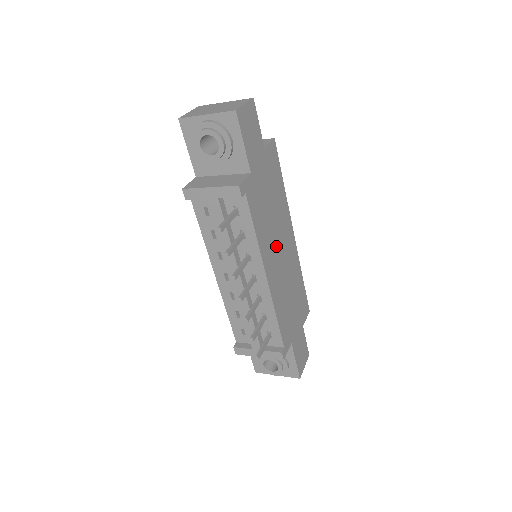
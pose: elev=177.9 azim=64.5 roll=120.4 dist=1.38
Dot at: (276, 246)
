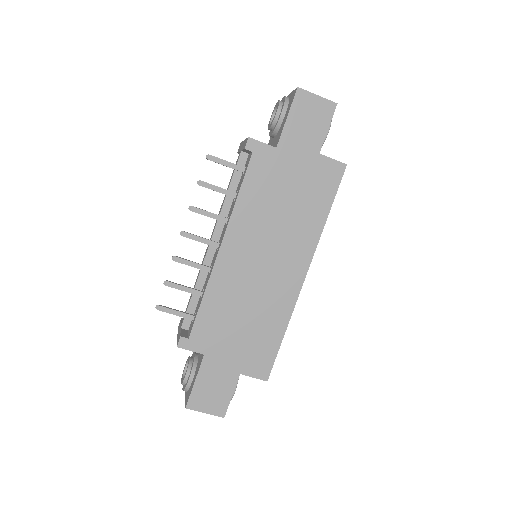
Dot at: (262, 244)
